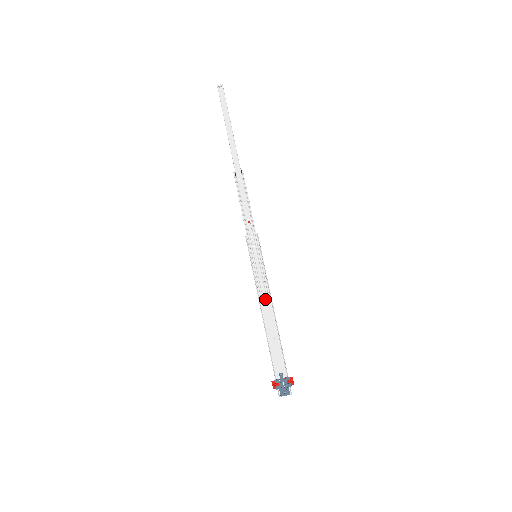
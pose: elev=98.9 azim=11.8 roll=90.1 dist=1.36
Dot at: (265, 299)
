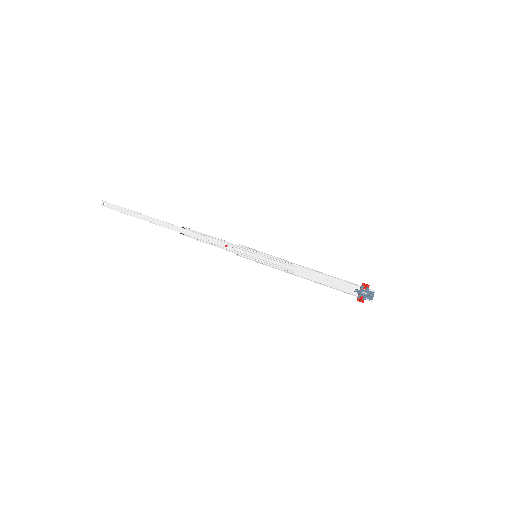
Dot at: (293, 269)
